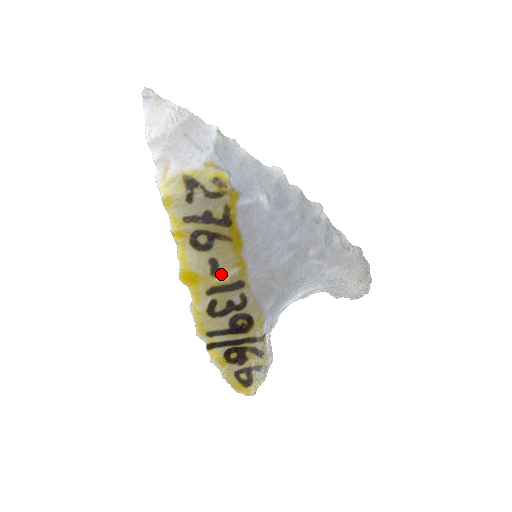
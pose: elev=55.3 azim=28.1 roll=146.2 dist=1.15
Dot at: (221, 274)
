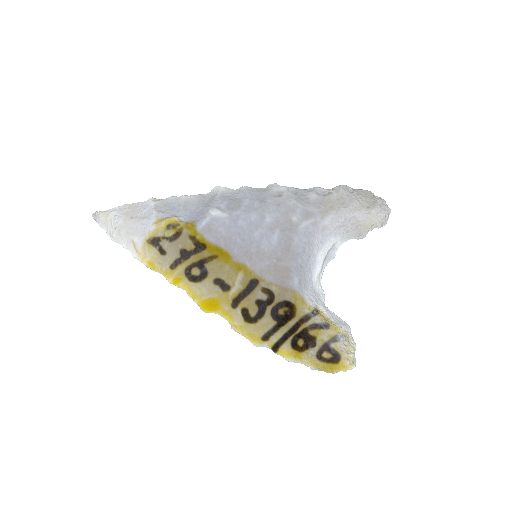
Dot at: (231, 286)
